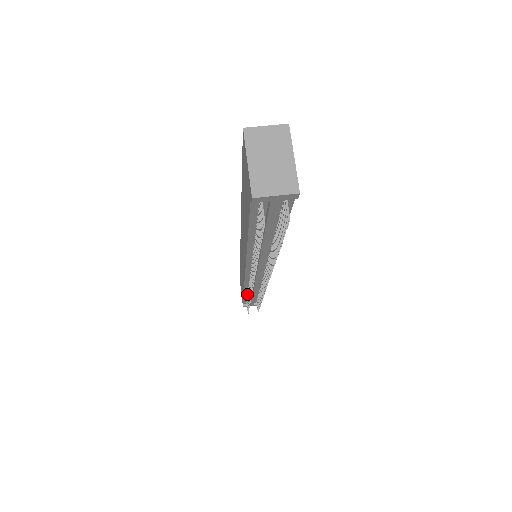
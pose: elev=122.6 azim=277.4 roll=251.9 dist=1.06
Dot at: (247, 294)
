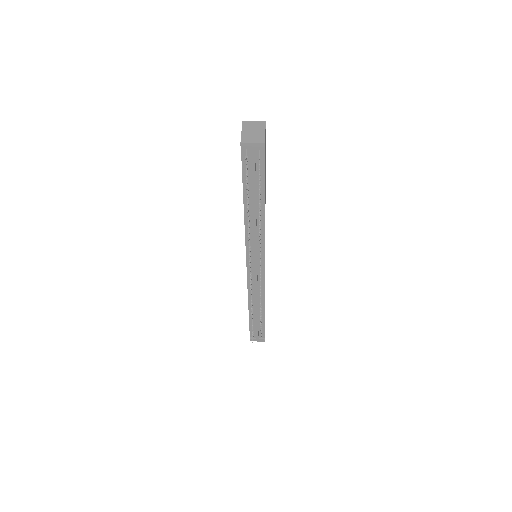
Dot at: occluded
